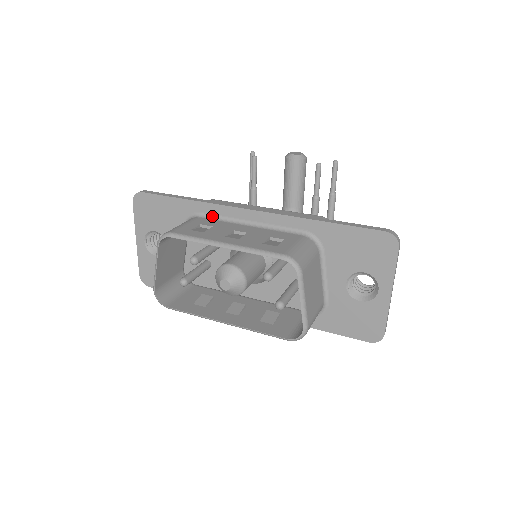
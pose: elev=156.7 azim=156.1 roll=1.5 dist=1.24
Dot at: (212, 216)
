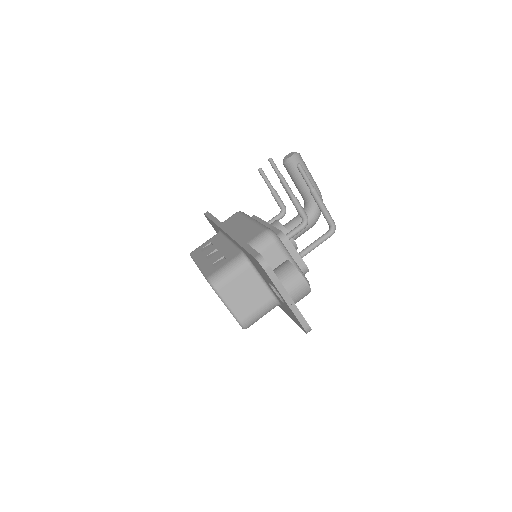
Dot at: (221, 233)
